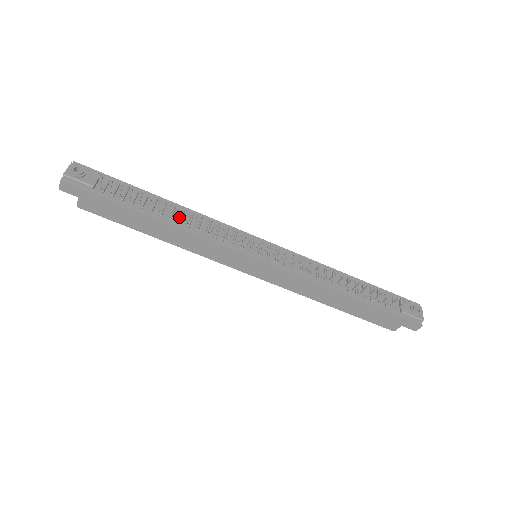
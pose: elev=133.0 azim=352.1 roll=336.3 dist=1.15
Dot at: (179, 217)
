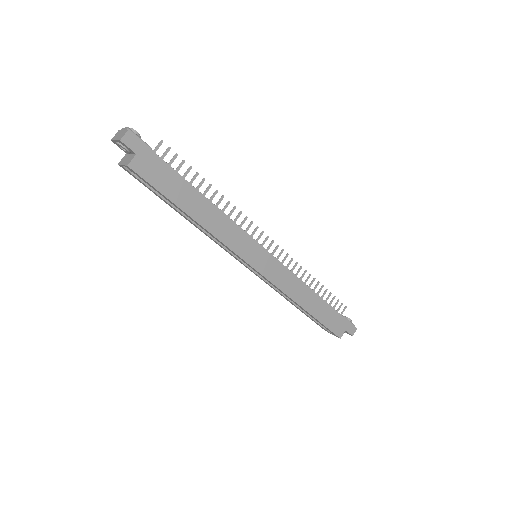
Dot at: occluded
